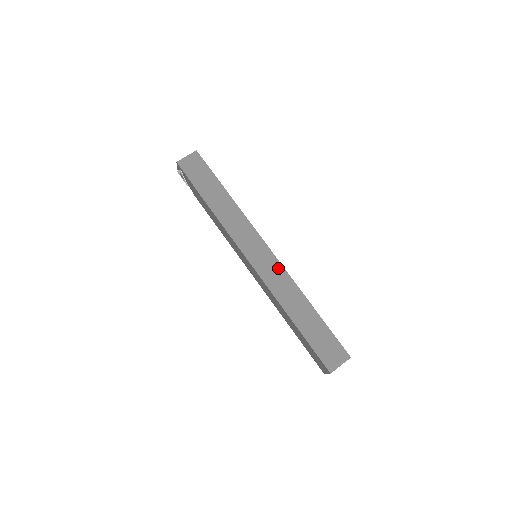
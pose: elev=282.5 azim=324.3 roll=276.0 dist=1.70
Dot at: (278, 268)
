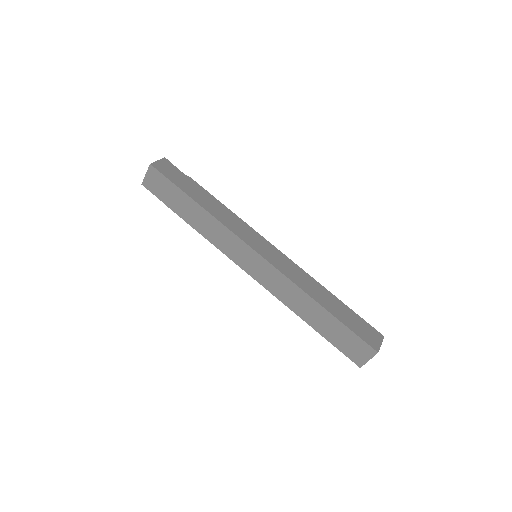
Dot at: (275, 274)
